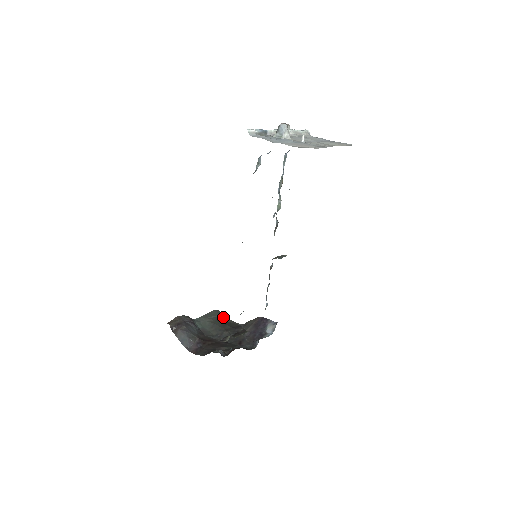
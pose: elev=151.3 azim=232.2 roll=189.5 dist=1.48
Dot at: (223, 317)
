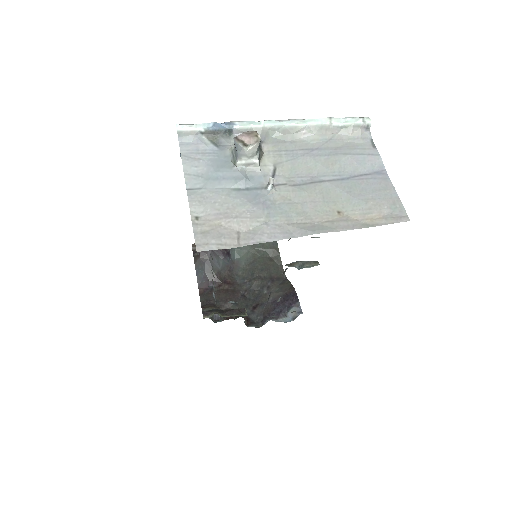
Dot at: (275, 254)
